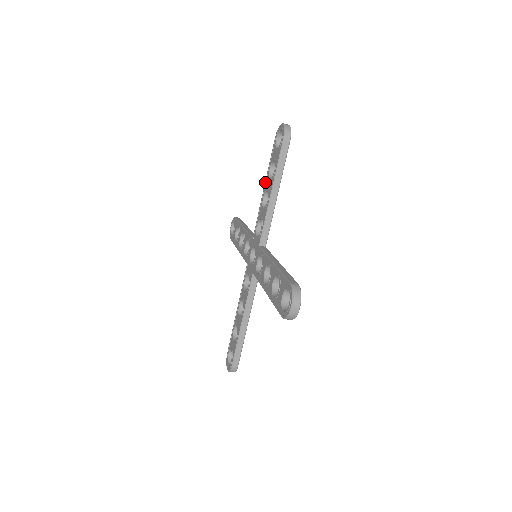
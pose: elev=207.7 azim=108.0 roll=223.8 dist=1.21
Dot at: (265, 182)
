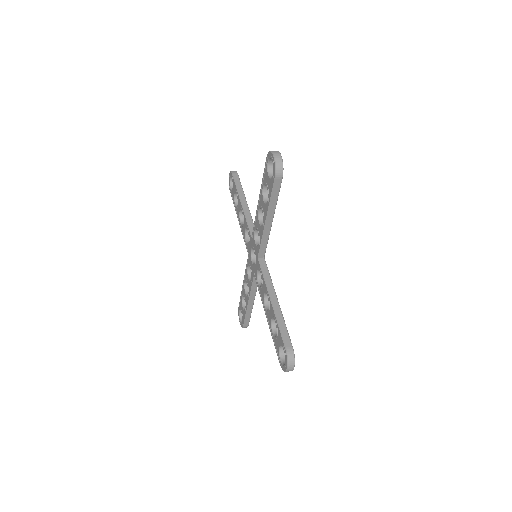
Dot at: (259, 196)
